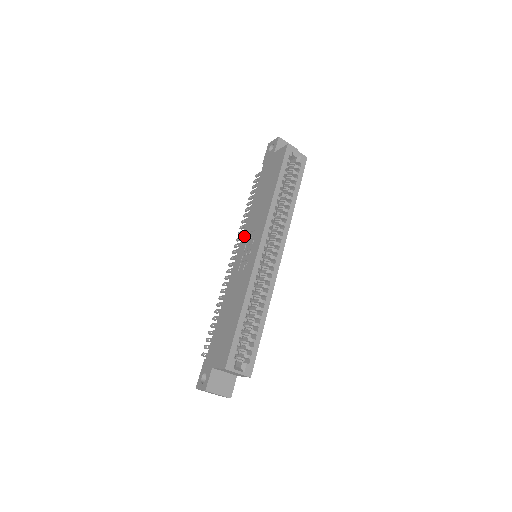
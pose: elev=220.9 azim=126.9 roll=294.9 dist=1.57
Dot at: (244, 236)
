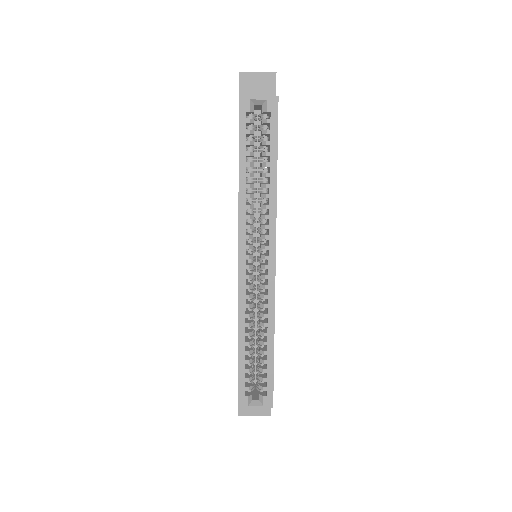
Dot at: occluded
